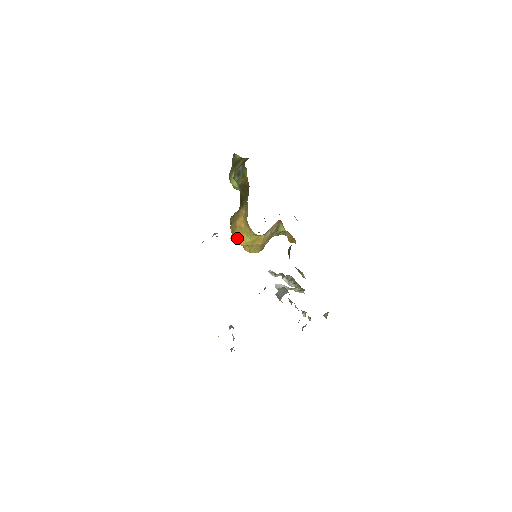
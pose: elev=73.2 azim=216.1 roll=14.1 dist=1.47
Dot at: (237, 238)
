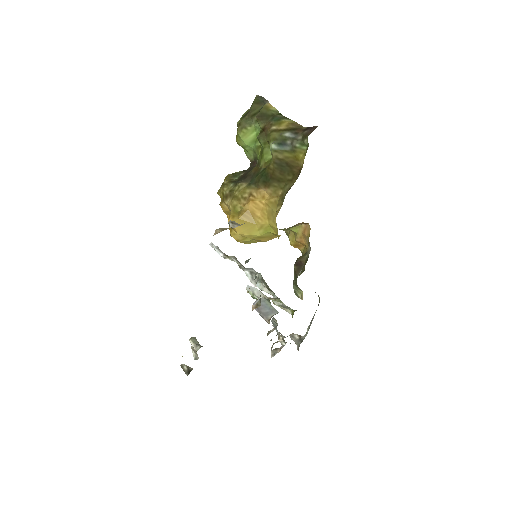
Dot at: (241, 225)
